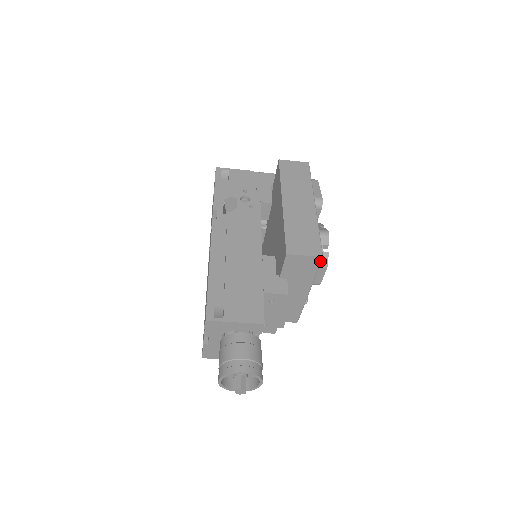
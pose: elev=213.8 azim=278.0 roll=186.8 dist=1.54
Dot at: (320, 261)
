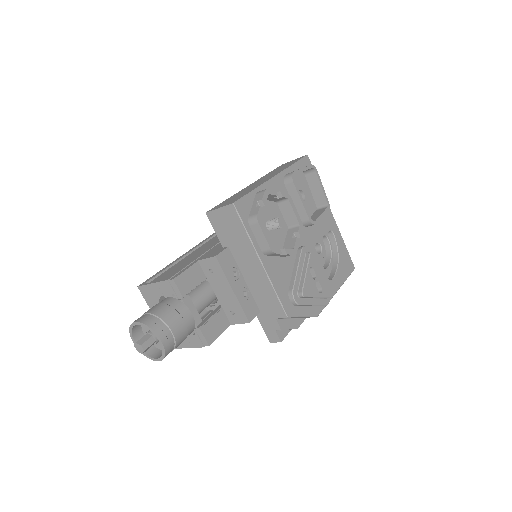
Dot at: (235, 210)
